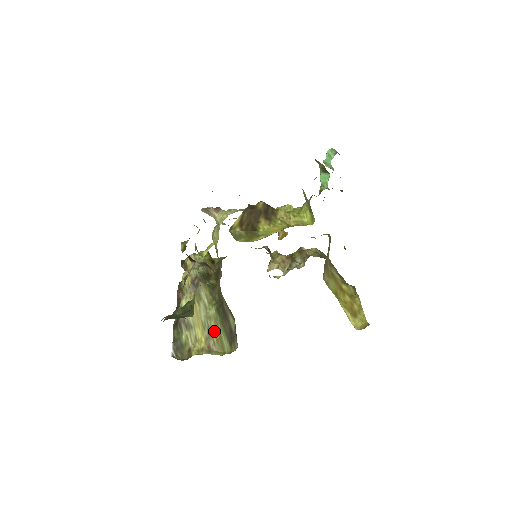
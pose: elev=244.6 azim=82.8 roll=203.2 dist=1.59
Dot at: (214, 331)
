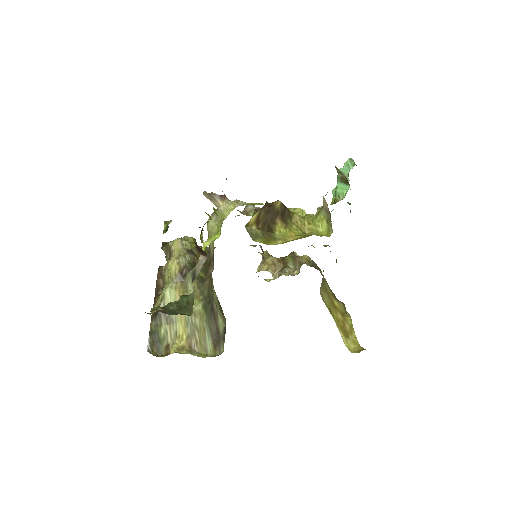
Dot at: (198, 329)
